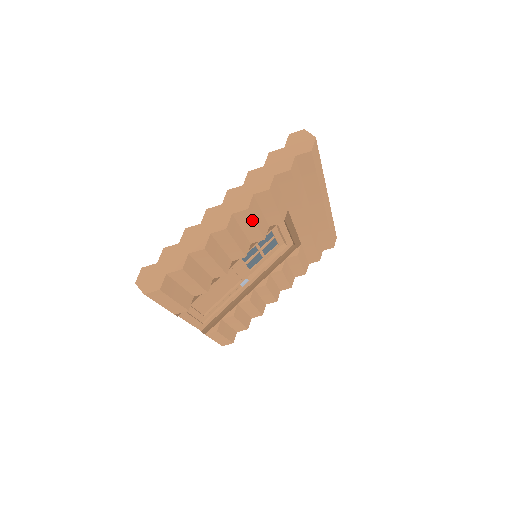
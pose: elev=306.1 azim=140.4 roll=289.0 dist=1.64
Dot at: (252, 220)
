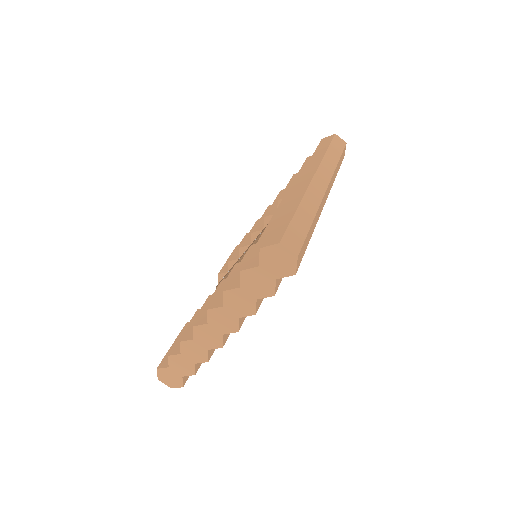
Dot at: occluded
